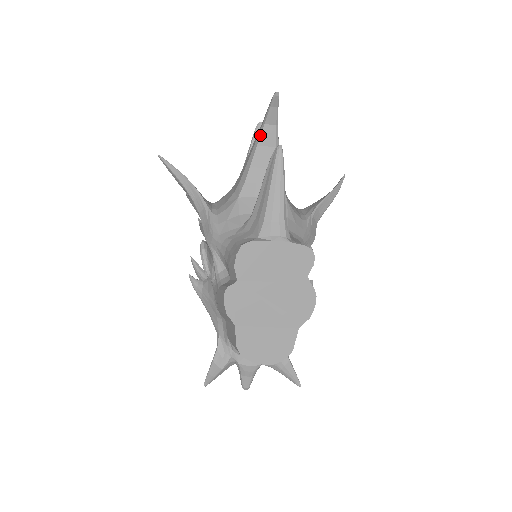
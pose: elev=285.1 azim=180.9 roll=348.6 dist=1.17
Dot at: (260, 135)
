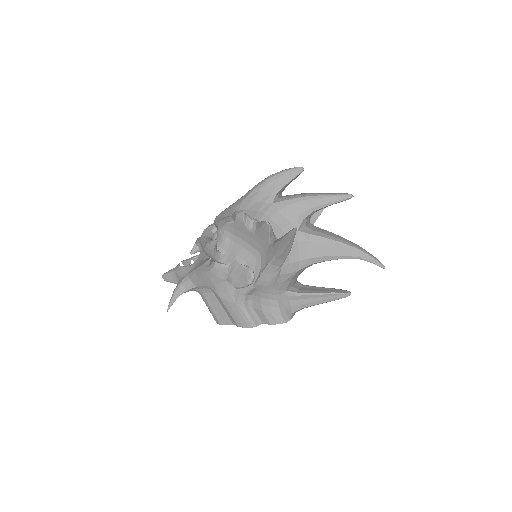
Dot at: occluded
